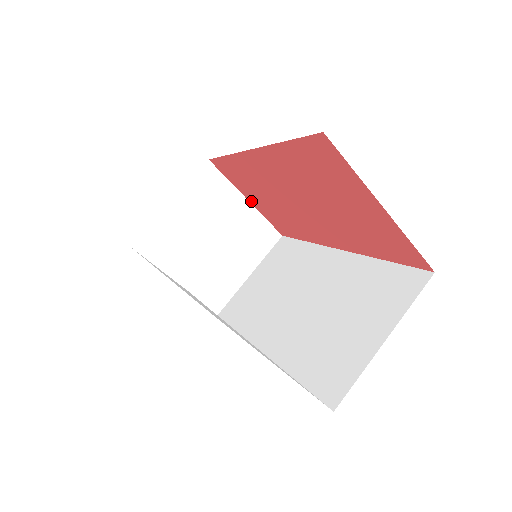
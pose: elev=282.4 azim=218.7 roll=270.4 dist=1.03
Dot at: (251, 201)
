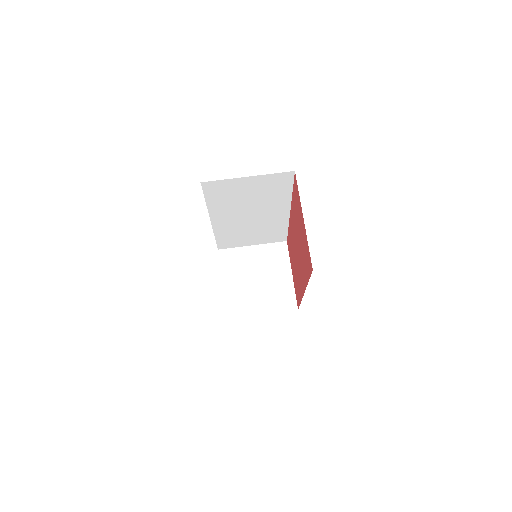
Dot at: occluded
